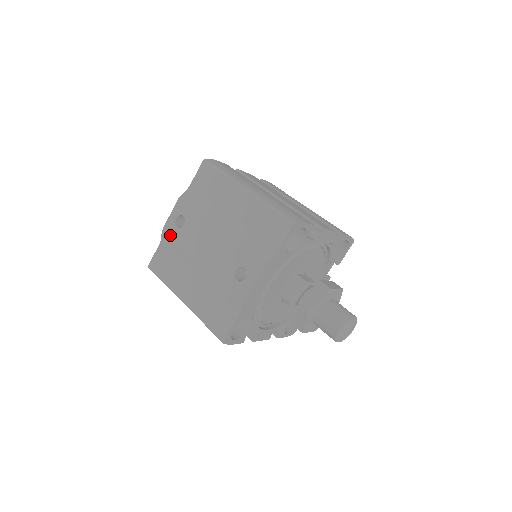
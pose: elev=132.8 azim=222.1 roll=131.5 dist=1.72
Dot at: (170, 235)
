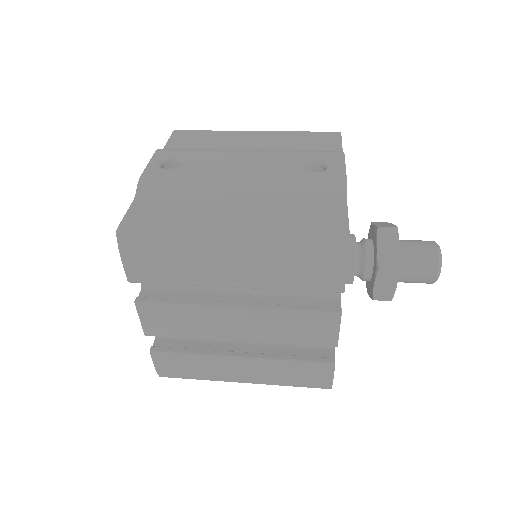
Dot at: (160, 177)
